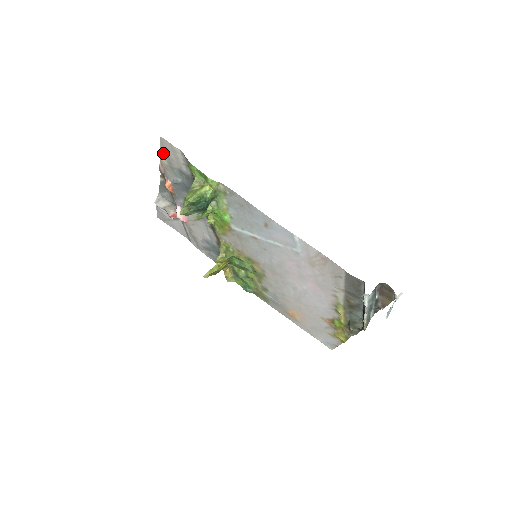
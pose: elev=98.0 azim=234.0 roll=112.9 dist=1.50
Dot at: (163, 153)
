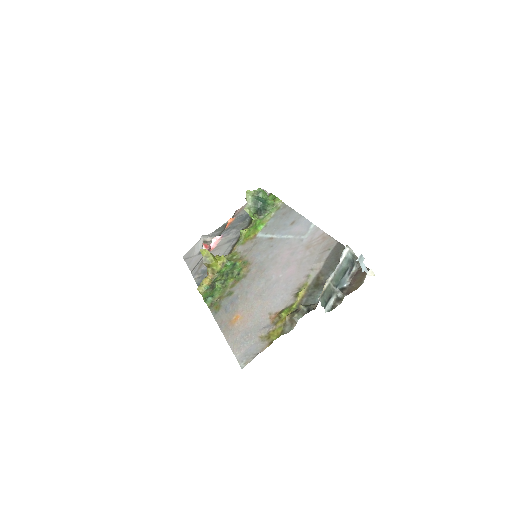
Dot at: occluded
